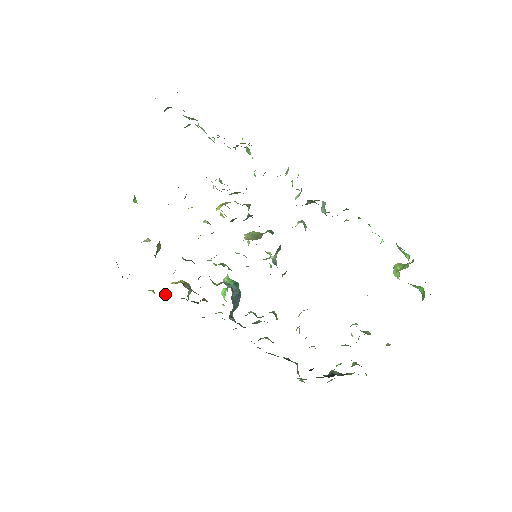
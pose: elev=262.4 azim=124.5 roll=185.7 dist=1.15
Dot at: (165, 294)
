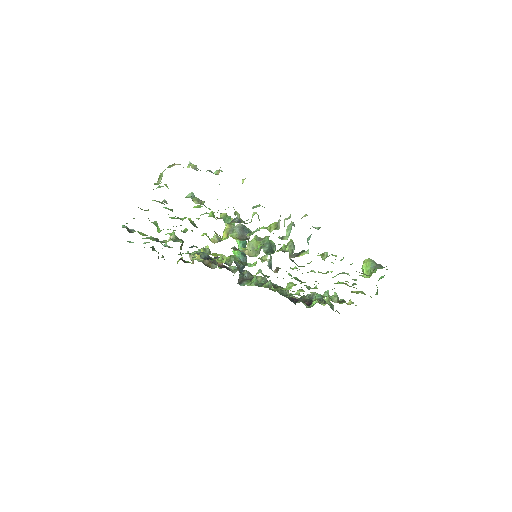
Dot at: (191, 257)
